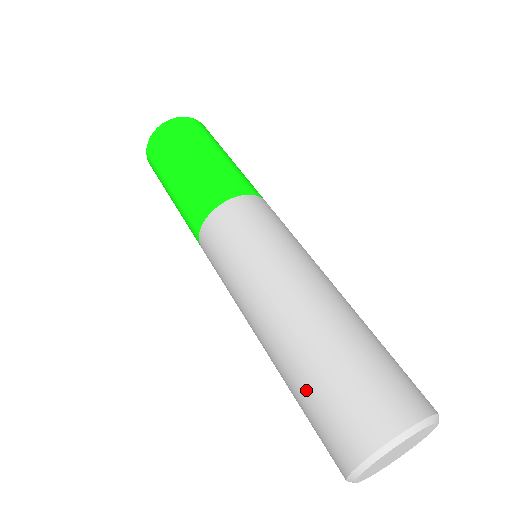
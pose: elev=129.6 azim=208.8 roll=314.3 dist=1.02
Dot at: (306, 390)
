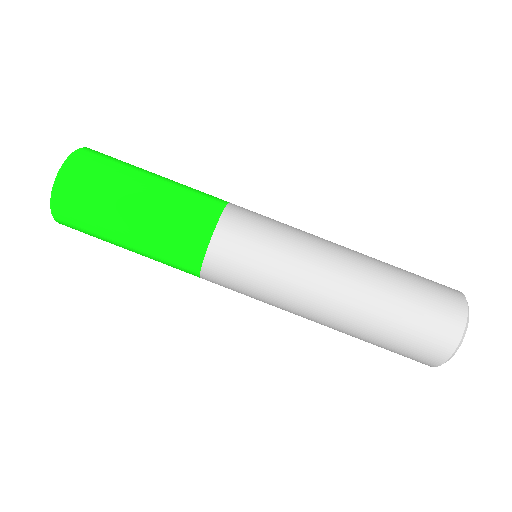
Dot at: occluded
